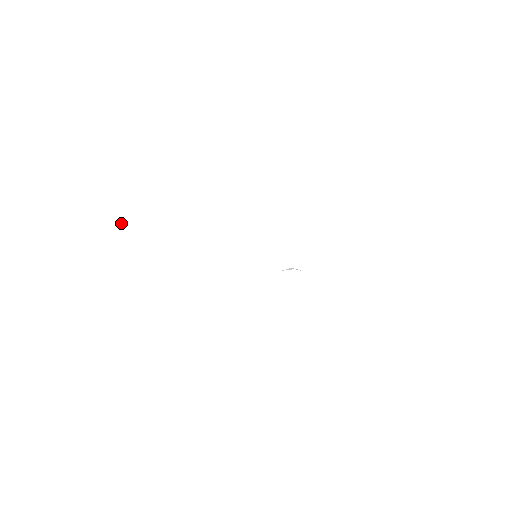
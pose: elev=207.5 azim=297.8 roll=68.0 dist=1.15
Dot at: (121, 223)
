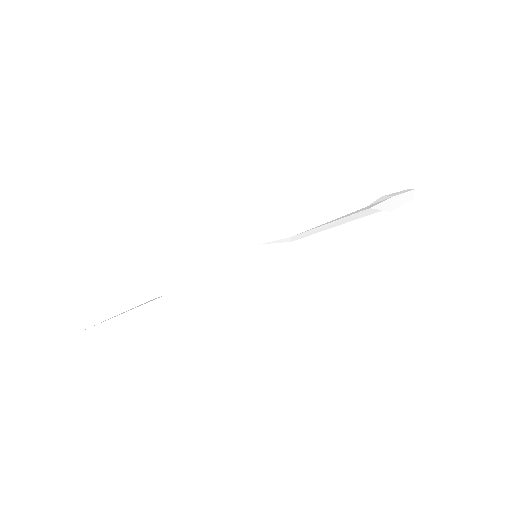
Dot at: (141, 299)
